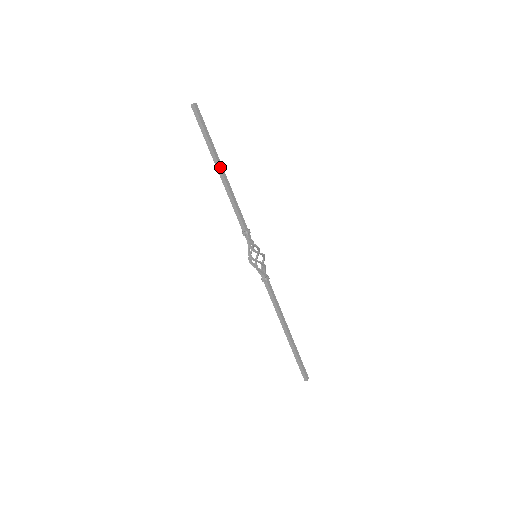
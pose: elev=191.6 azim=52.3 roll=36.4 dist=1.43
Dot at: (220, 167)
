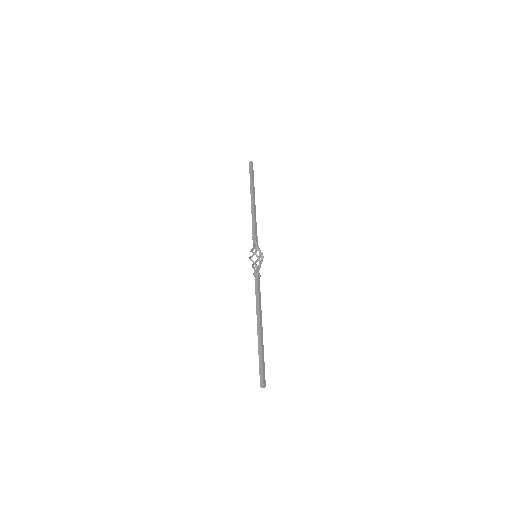
Dot at: (253, 194)
